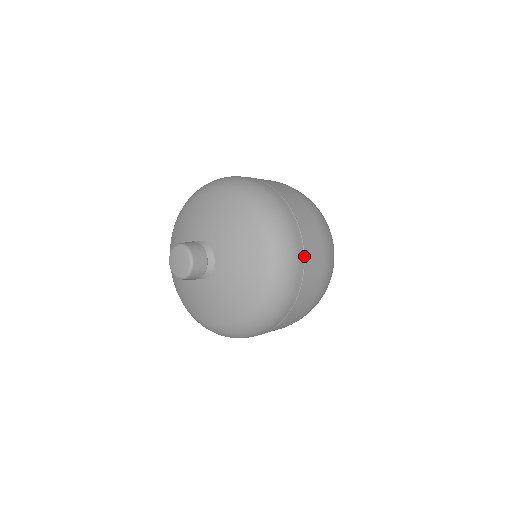
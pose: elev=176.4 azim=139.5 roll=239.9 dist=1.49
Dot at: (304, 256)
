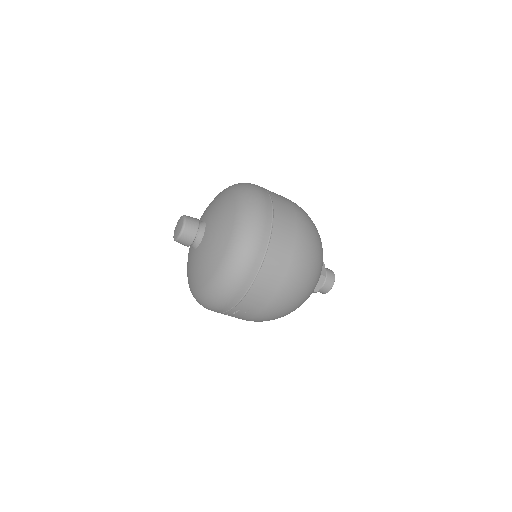
Dot at: (265, 189)
